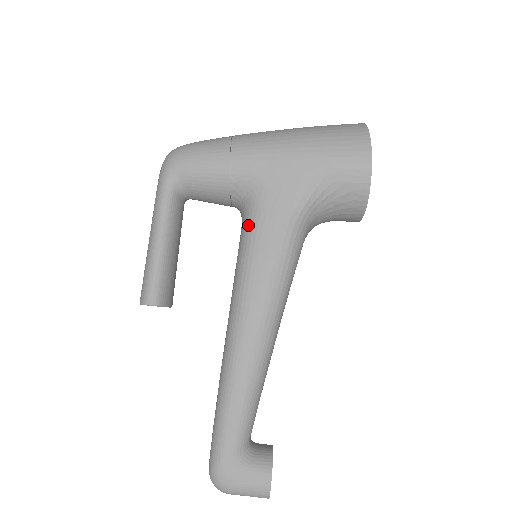
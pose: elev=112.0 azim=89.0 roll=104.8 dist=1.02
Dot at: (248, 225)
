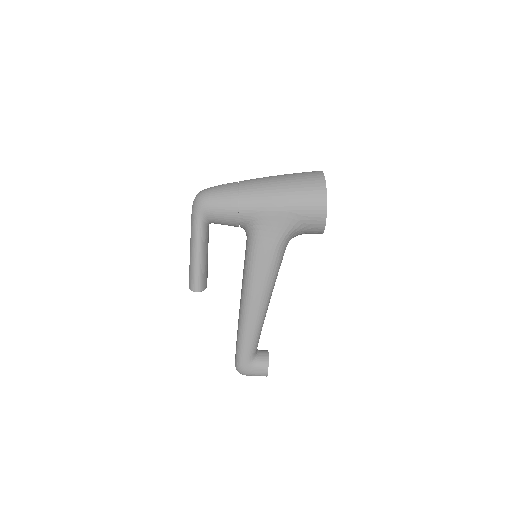
Dot at: (251, 247)
